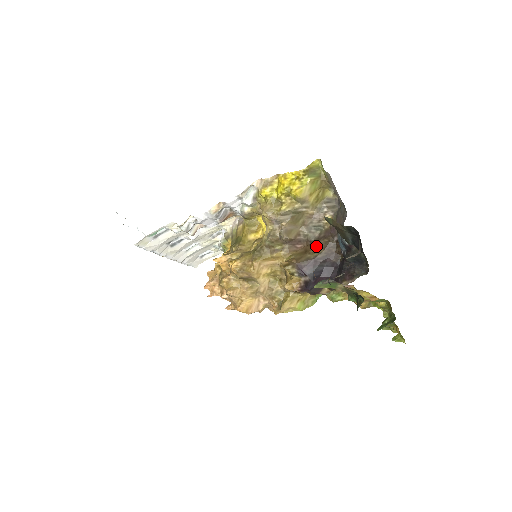
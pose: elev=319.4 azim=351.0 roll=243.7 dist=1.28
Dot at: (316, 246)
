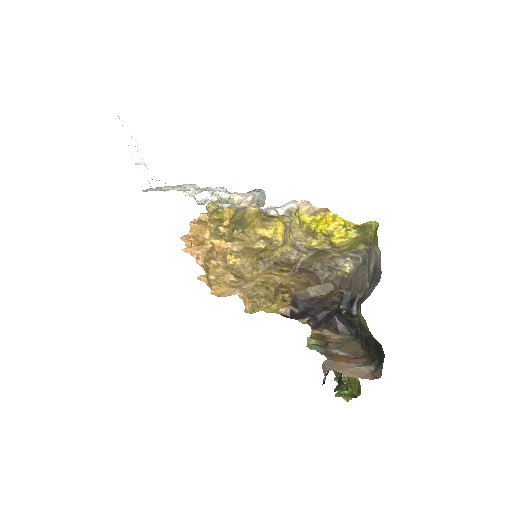
Dot at: (320, 286)
